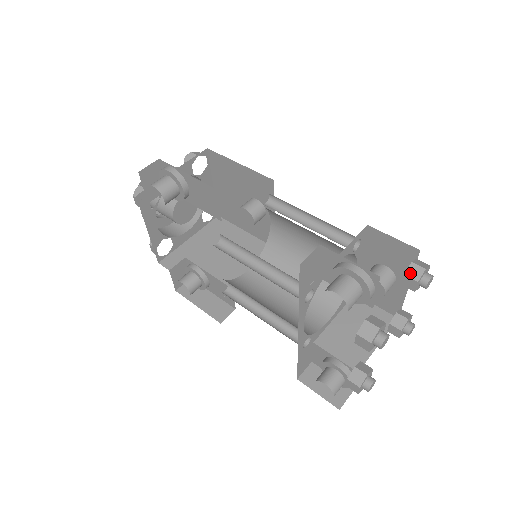
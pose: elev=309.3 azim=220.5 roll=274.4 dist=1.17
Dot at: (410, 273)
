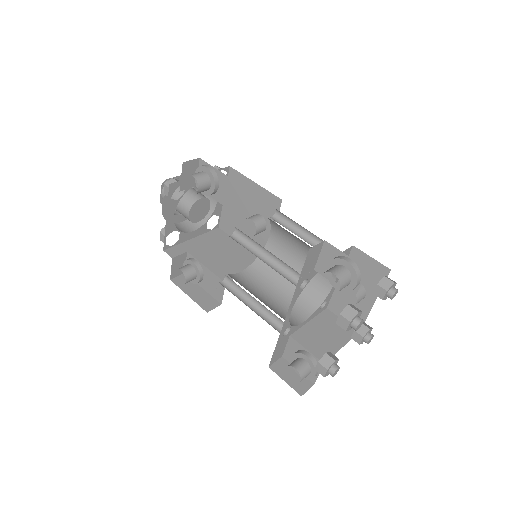
Dot at: (382, 284)
